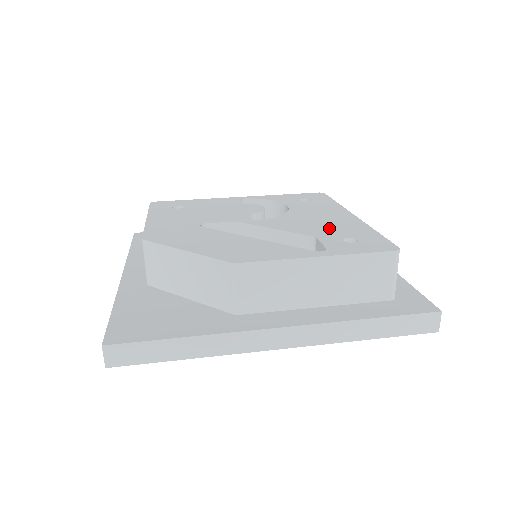
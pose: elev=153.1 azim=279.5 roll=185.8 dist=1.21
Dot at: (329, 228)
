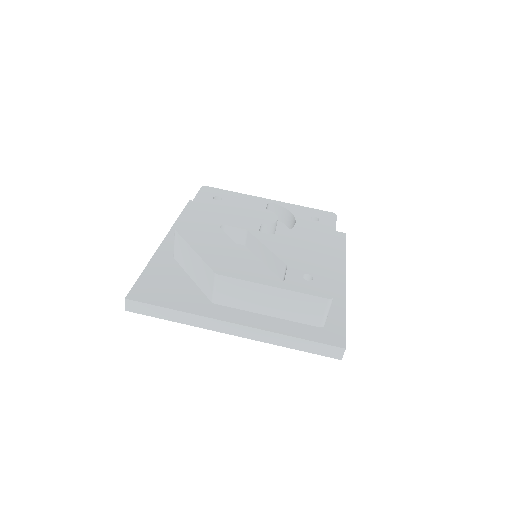
Dot at: (304, 259)
